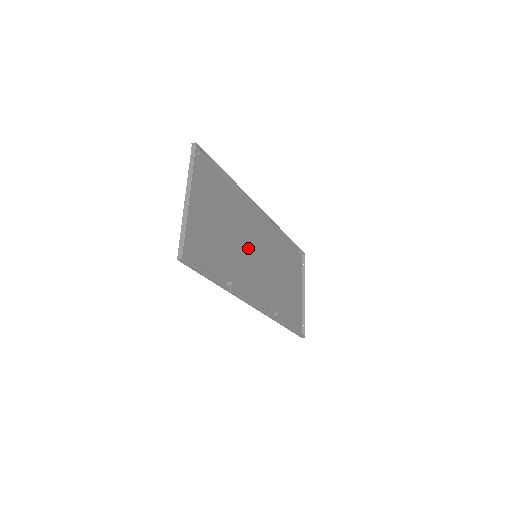
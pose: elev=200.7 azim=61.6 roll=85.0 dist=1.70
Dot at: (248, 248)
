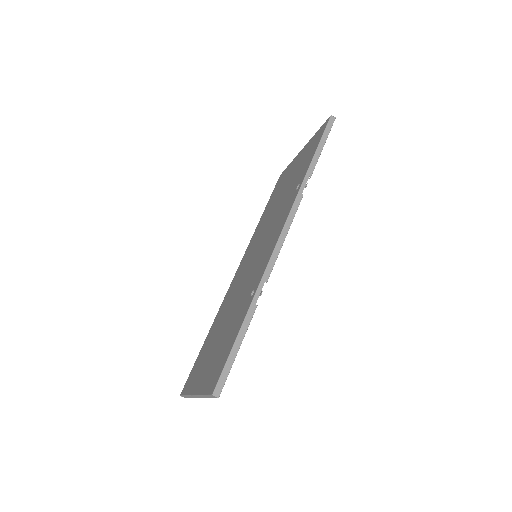
Dot at: (261, 241)
